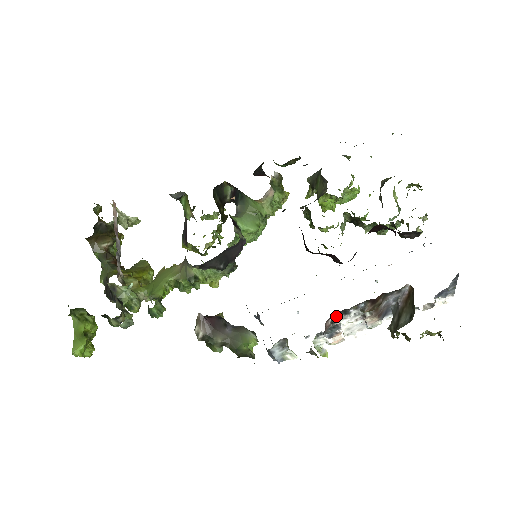
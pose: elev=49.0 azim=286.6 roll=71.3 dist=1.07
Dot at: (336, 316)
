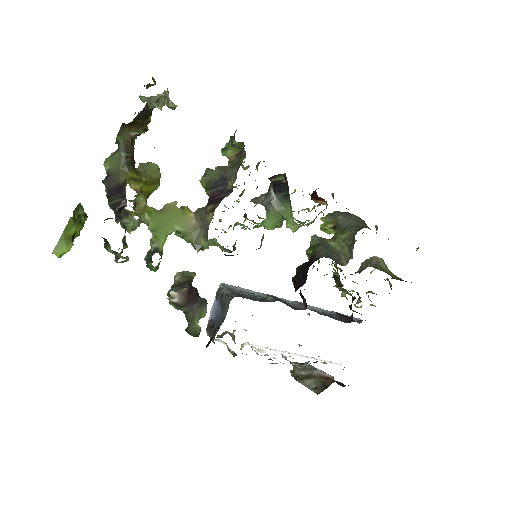
Dot at: occluded
